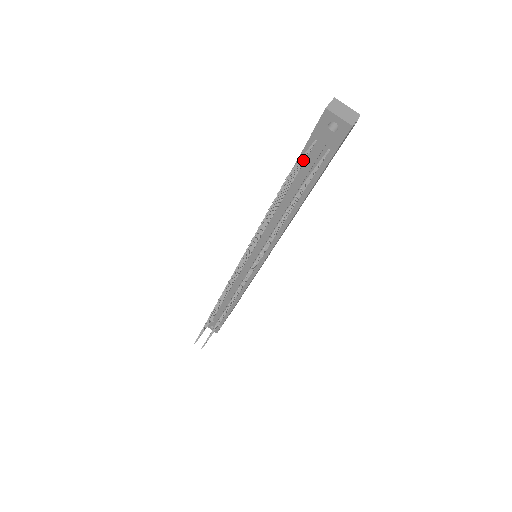
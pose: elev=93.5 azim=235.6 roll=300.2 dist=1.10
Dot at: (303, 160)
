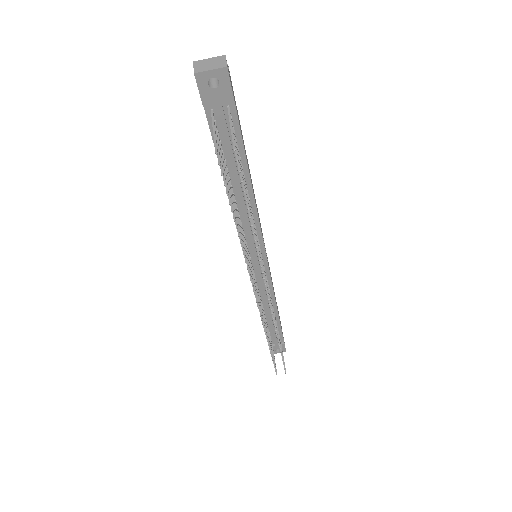
Dot at: (216, 133)
